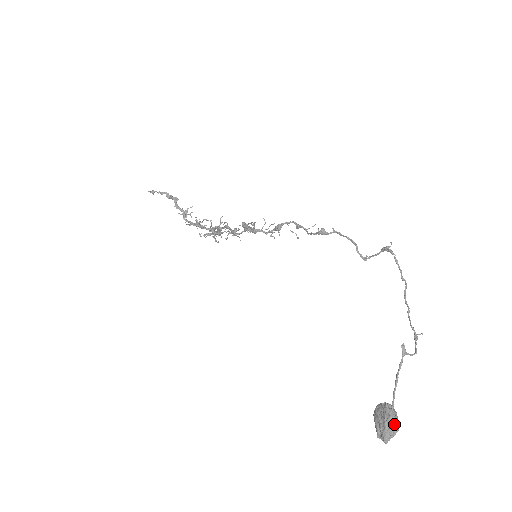
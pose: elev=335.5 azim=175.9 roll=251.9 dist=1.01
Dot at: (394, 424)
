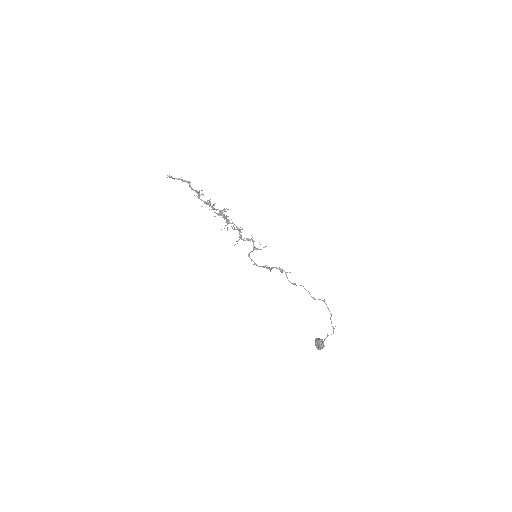
Dot at: (322, 348)
